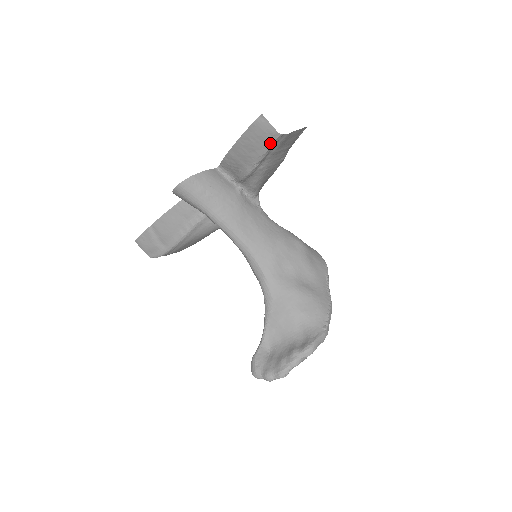
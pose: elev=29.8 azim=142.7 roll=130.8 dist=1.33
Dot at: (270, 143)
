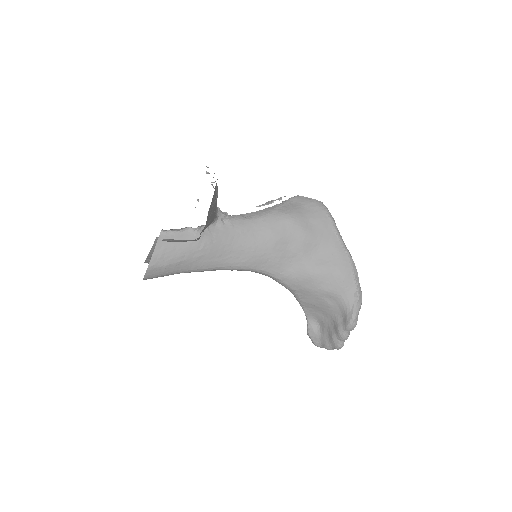
Dot at: occluded
